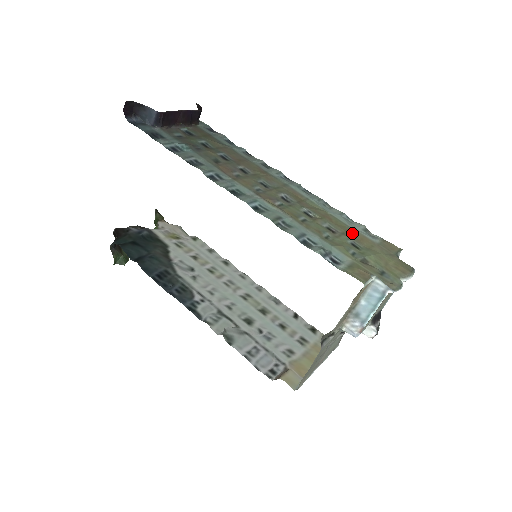
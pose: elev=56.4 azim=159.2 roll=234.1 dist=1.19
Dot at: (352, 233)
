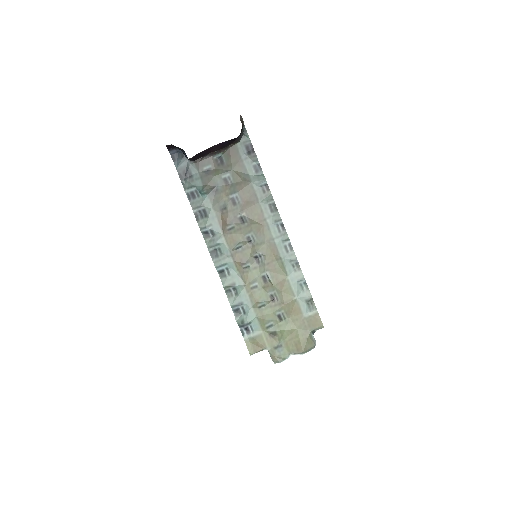
Dot at: (289, 304)
